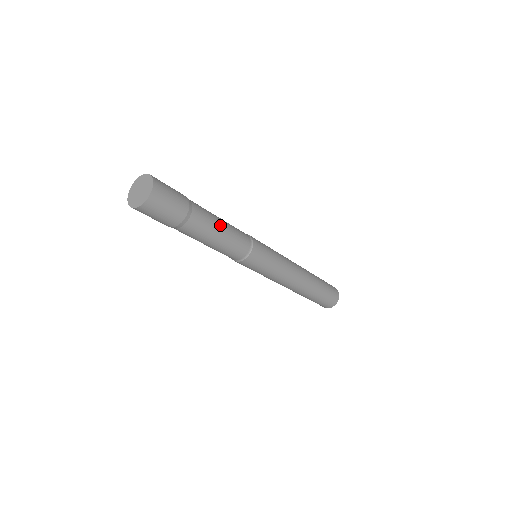
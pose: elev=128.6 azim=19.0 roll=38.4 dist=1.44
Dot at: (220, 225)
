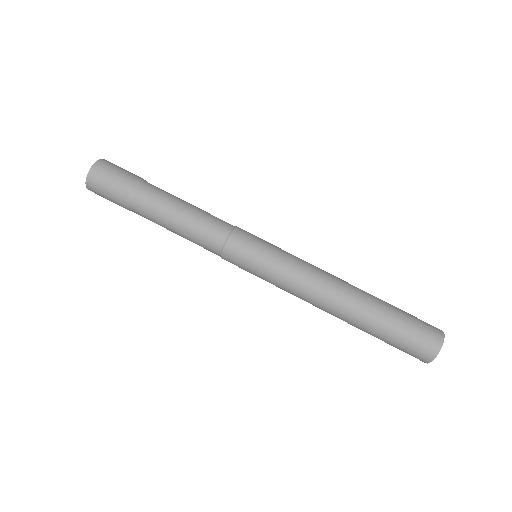
Dot at: (173, 218)
